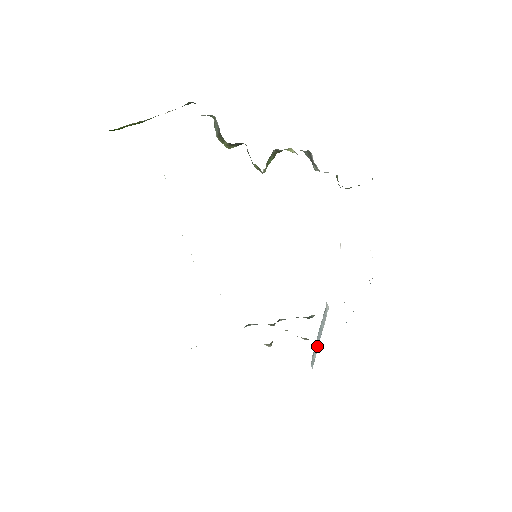
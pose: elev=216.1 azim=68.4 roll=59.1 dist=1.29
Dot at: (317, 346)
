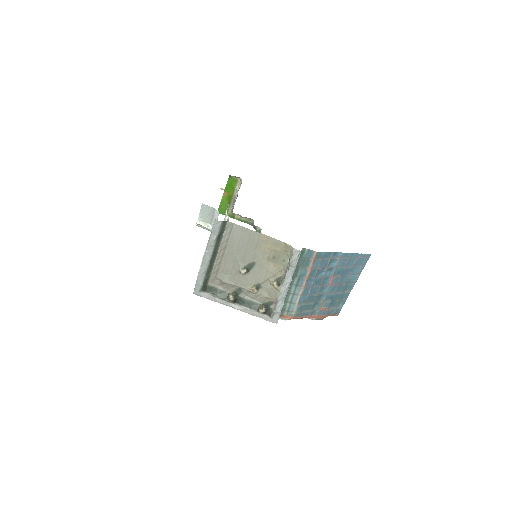
Dot at: (292, 275)
